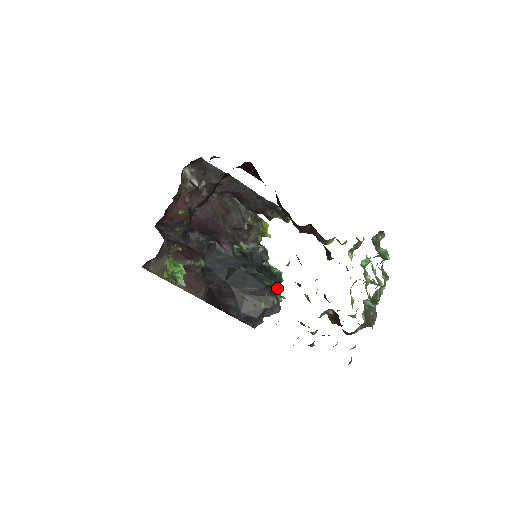
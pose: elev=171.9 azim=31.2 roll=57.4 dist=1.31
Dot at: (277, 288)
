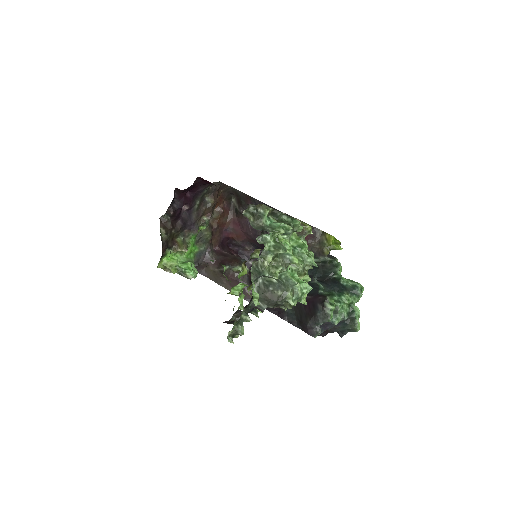
Dot at: (332, 297)
